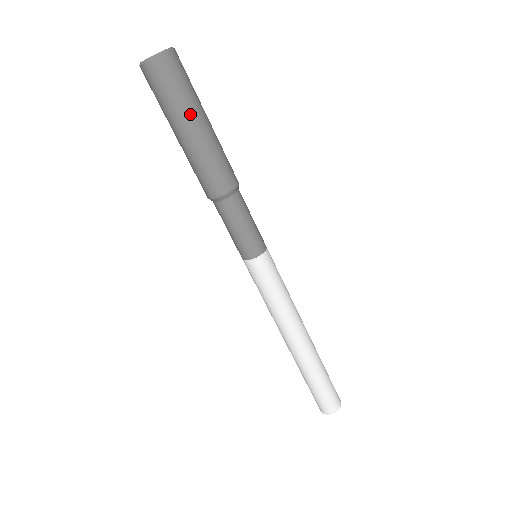
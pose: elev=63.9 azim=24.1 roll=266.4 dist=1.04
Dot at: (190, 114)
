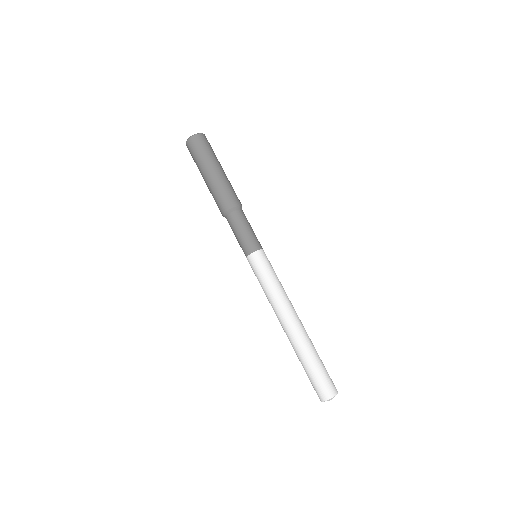
Dot at: (207, 165)
